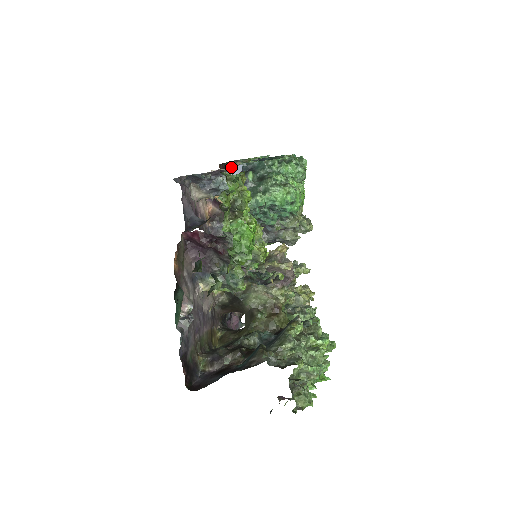
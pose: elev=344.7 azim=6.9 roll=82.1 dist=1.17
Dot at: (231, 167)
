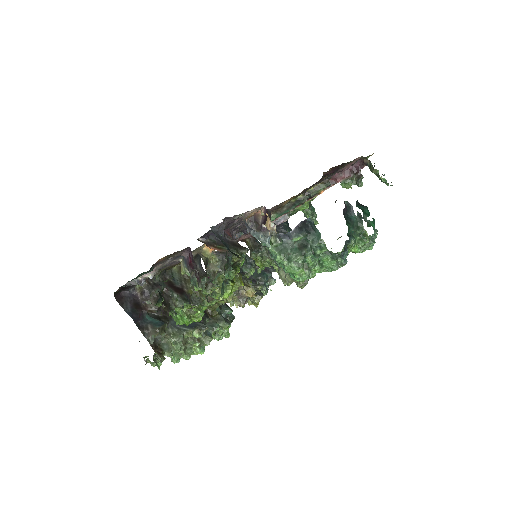
Dot at: occluded
